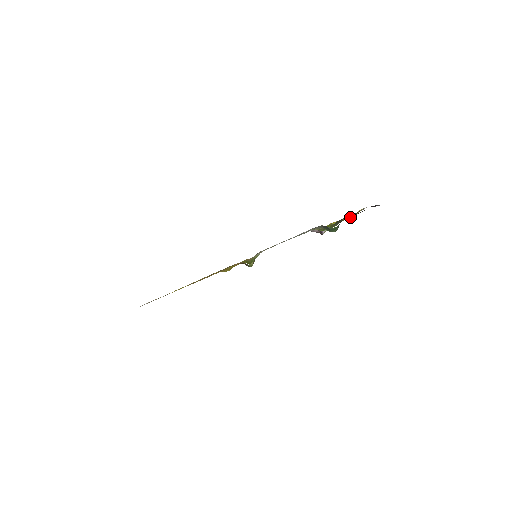
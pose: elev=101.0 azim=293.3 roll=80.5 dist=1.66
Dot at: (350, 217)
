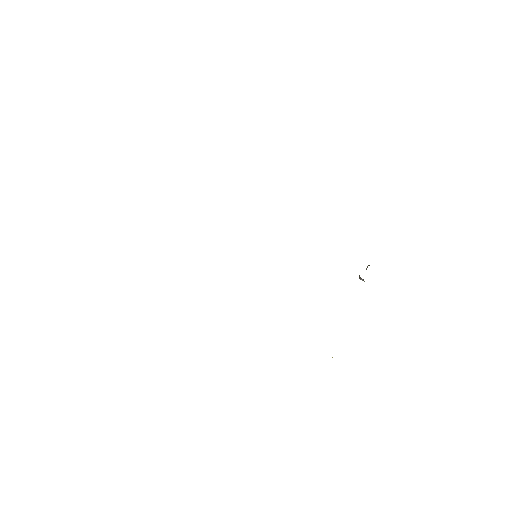
Dot at: occluded
